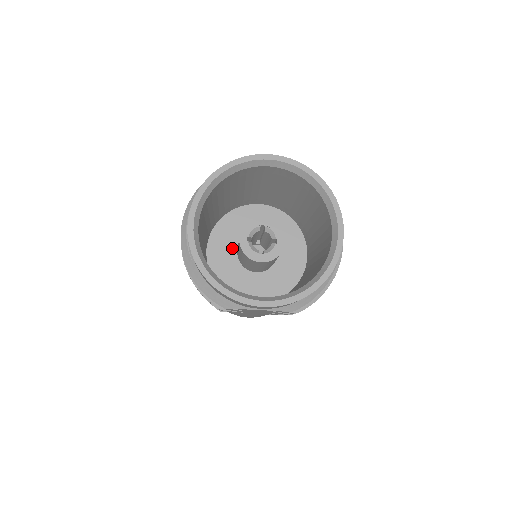
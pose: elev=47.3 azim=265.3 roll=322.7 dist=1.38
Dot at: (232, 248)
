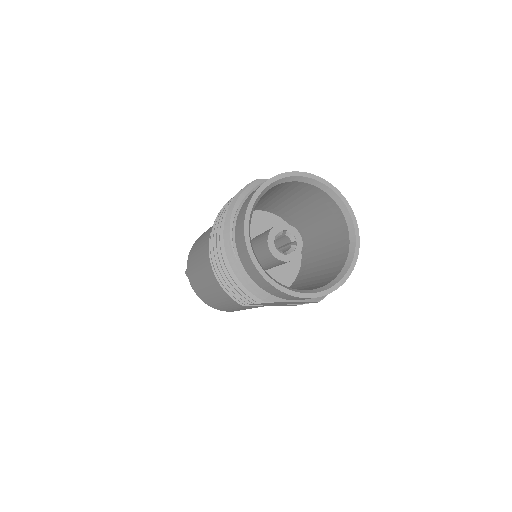
Dot at: occluded
